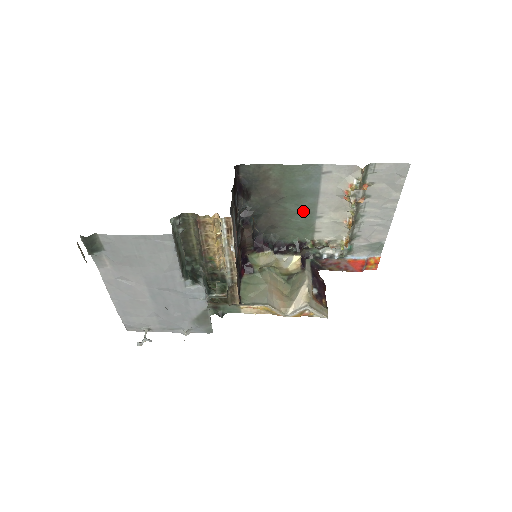
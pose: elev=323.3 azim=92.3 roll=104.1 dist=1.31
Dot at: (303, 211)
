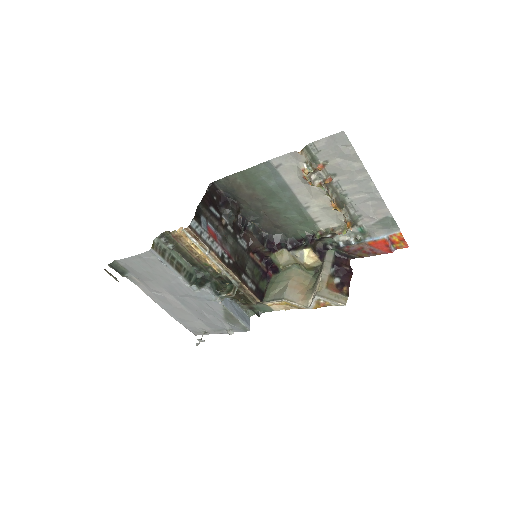
Dot at: (290, 206)
